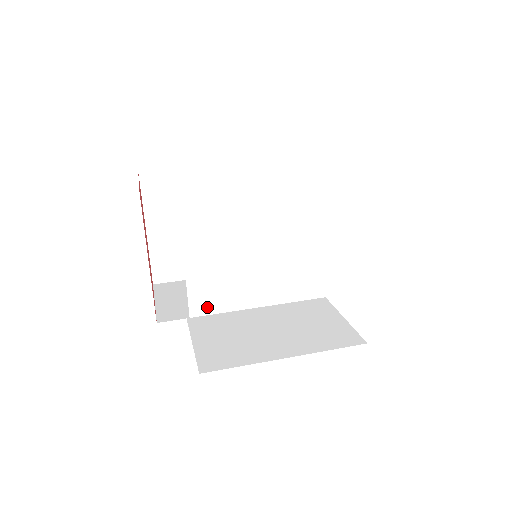
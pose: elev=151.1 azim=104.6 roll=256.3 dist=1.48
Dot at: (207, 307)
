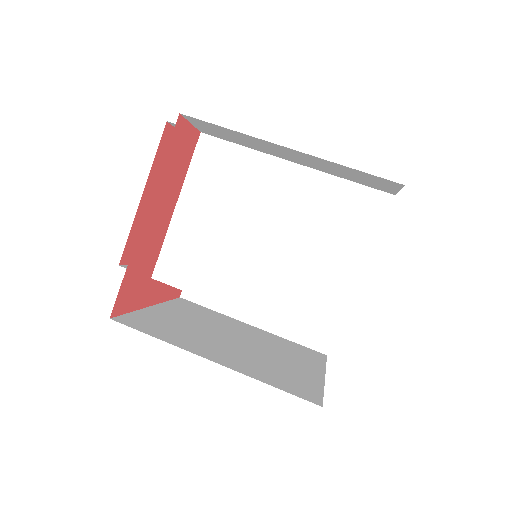
Dot at: (174, 276)
